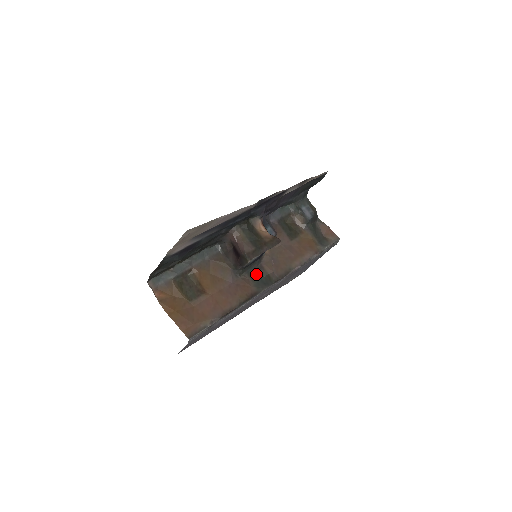
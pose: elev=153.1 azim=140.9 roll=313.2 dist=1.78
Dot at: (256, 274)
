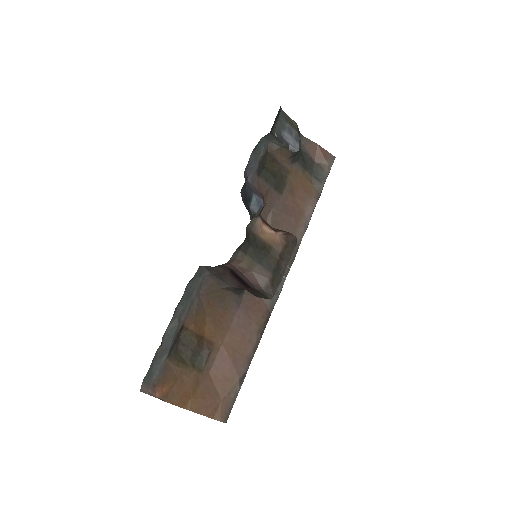
Dot at: occluded
